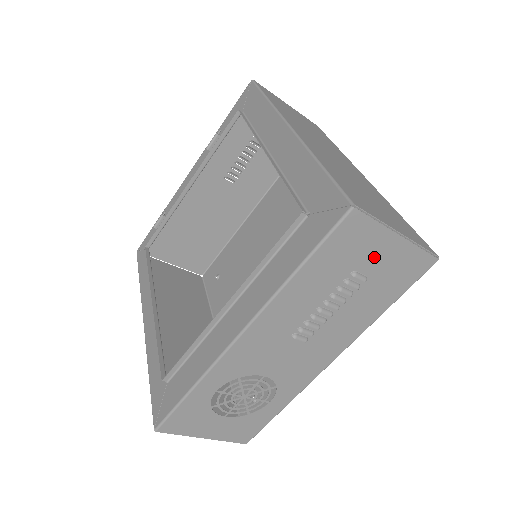
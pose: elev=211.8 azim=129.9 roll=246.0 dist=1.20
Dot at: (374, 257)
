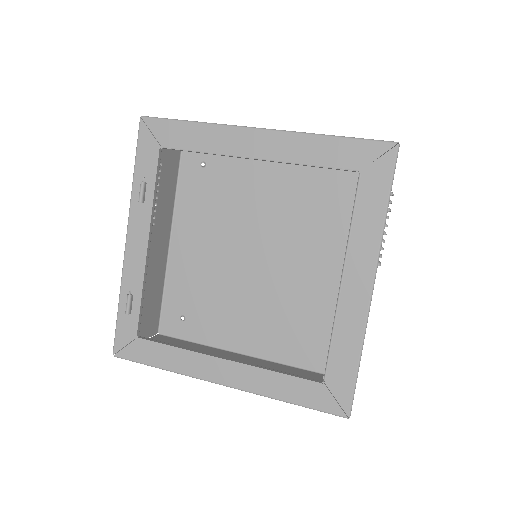
Dot at: occluded
